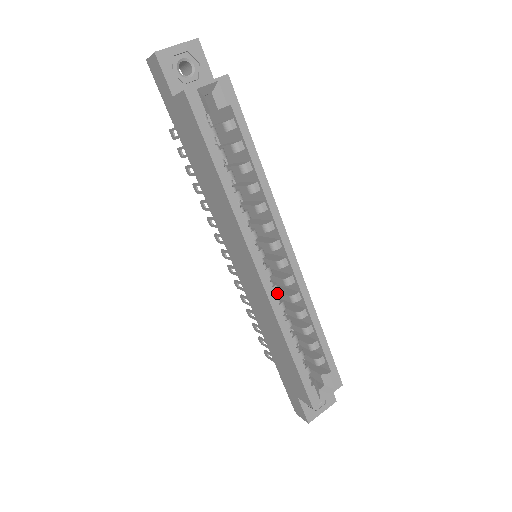
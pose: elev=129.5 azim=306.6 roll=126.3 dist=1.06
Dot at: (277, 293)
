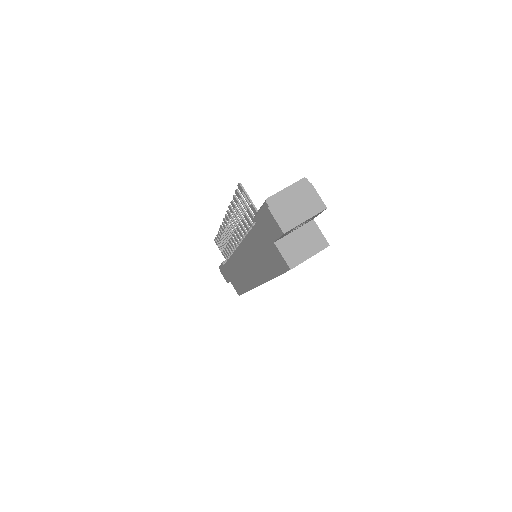
Dot at: occluded
